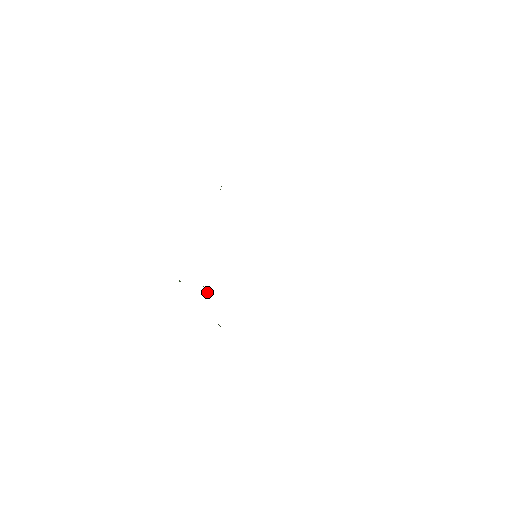
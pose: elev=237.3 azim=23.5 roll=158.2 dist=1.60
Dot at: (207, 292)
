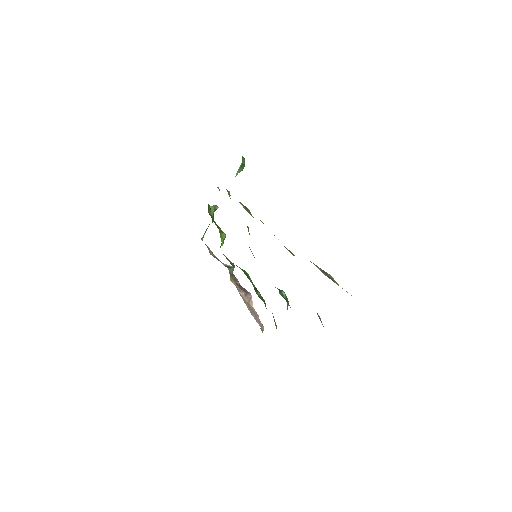
Dot at: (222, 242)
